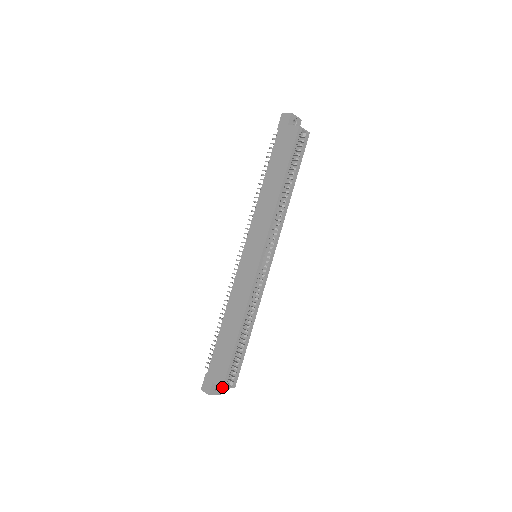
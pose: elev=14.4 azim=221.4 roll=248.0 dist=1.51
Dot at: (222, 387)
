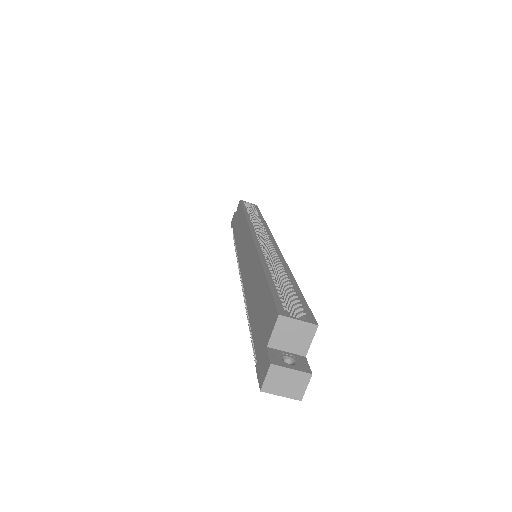
Dot at: (277, 314)
